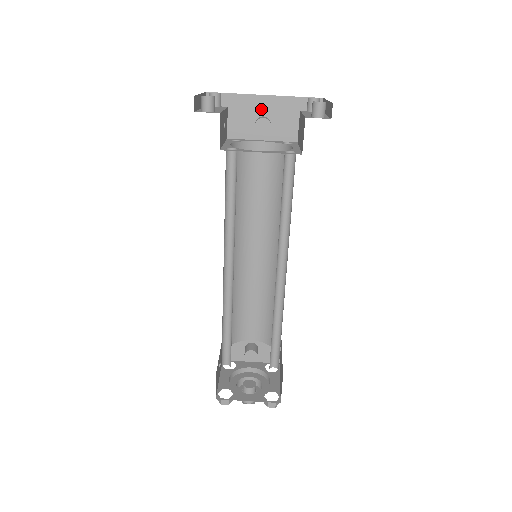
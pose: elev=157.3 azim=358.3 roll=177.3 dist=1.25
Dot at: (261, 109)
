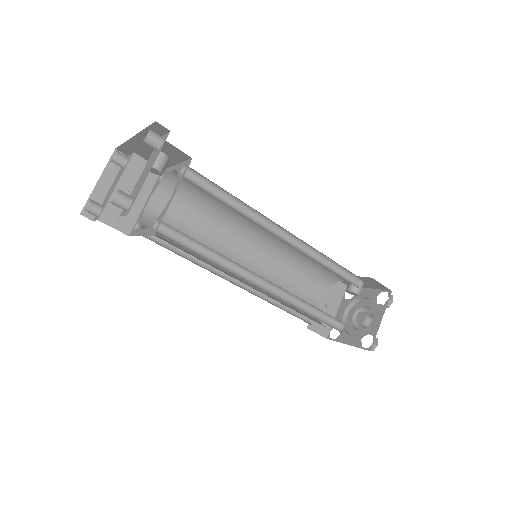
Dot at: (146, 146)
